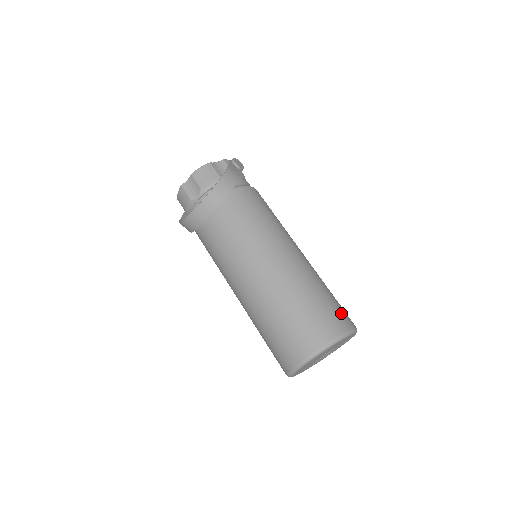
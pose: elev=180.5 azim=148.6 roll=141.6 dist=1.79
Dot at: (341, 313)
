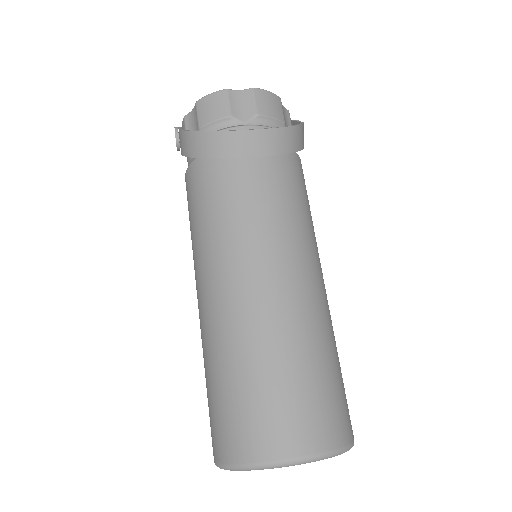
Dot at: occluded
